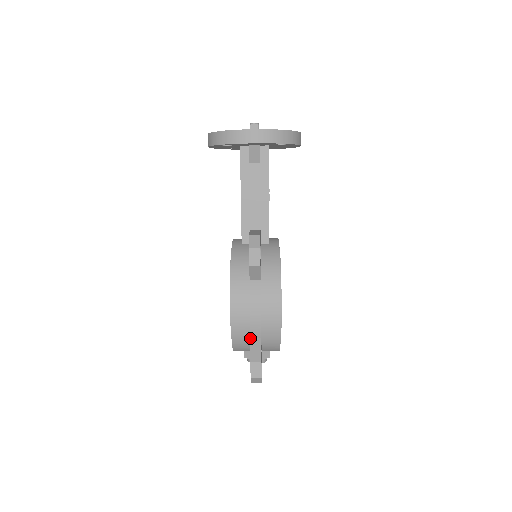
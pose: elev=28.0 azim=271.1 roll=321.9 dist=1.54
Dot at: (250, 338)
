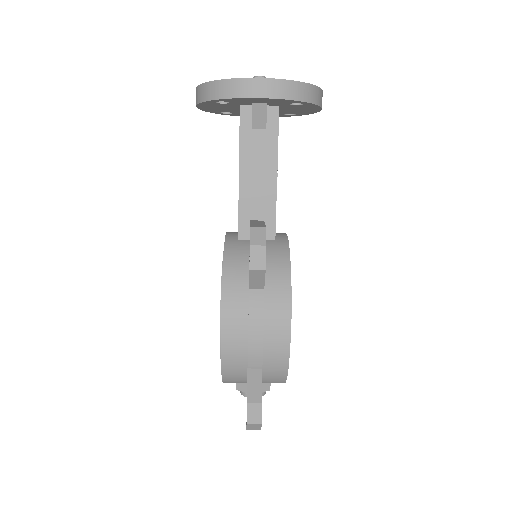
Dot at: (247, 368)
